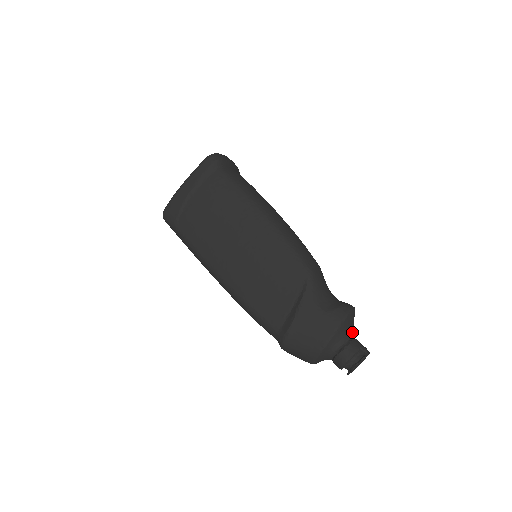
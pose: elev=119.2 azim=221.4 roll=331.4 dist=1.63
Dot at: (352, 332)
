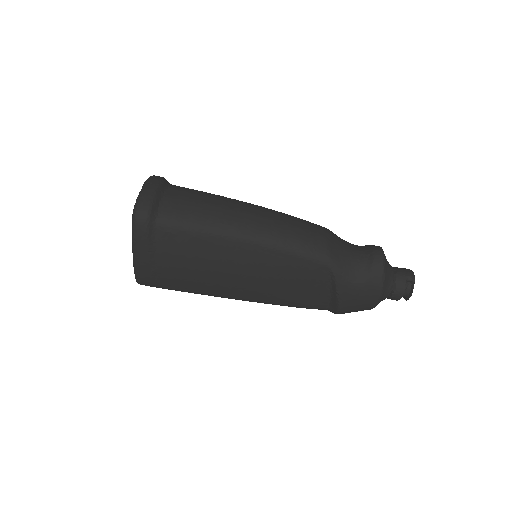
Dot at: (391, 272)
